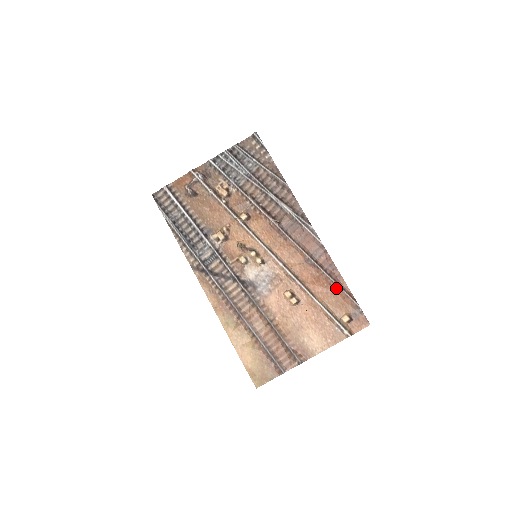
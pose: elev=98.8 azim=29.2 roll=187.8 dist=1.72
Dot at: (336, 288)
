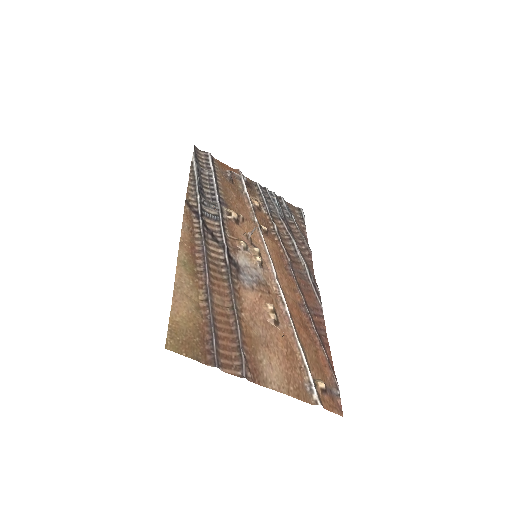
Dot at: (321, 350)
